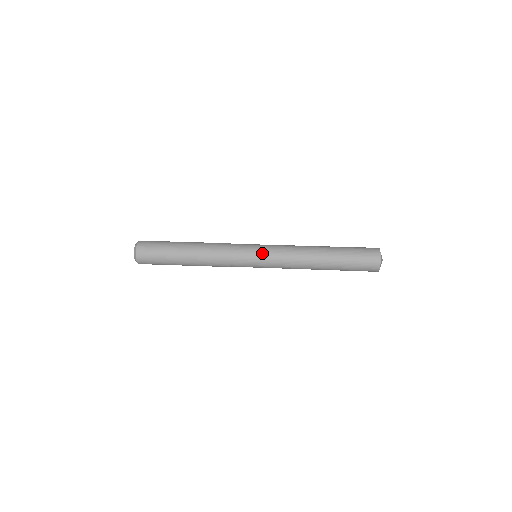
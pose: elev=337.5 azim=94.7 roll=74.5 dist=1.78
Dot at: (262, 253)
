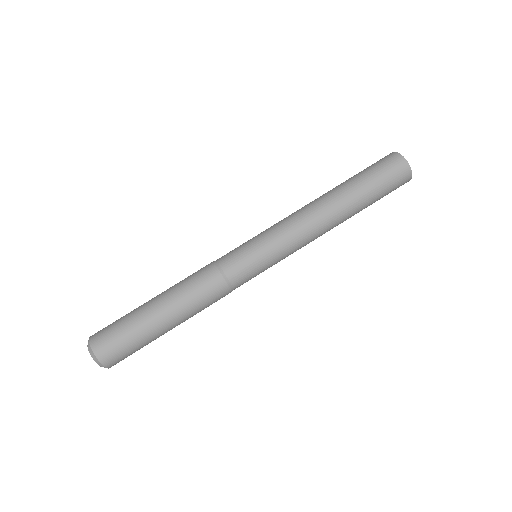
Dot at: (272, 260)
